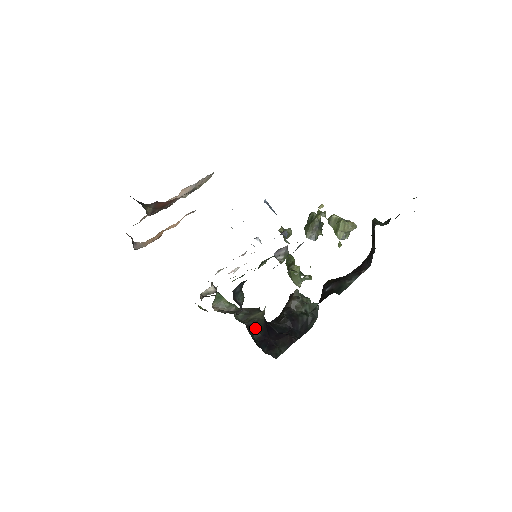
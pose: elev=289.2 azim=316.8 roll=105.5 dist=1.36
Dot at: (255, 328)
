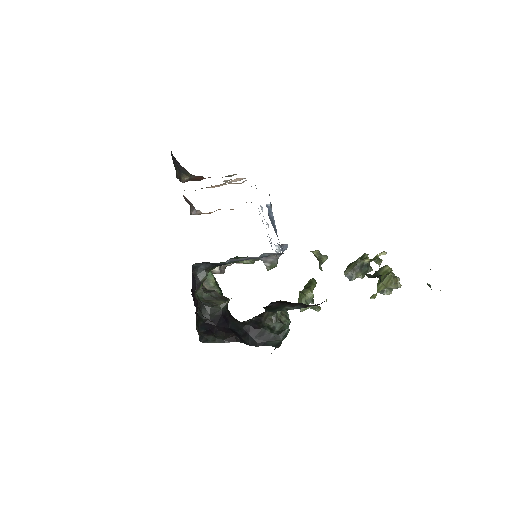
Dot at: (207, 310)
